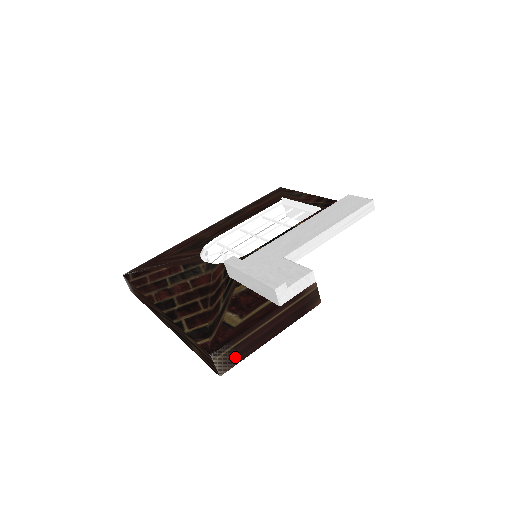
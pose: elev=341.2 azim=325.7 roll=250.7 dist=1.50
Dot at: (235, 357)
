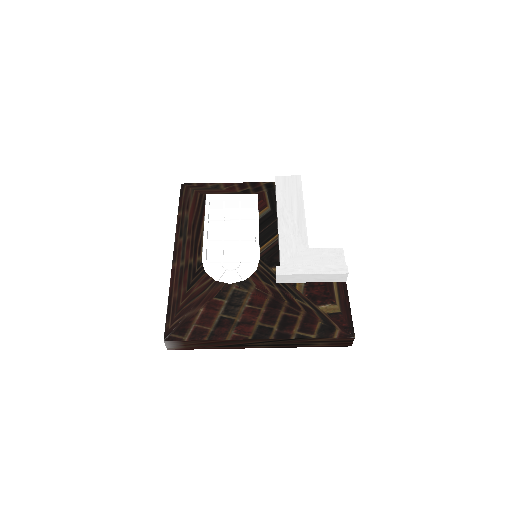
Dot at: occluded
